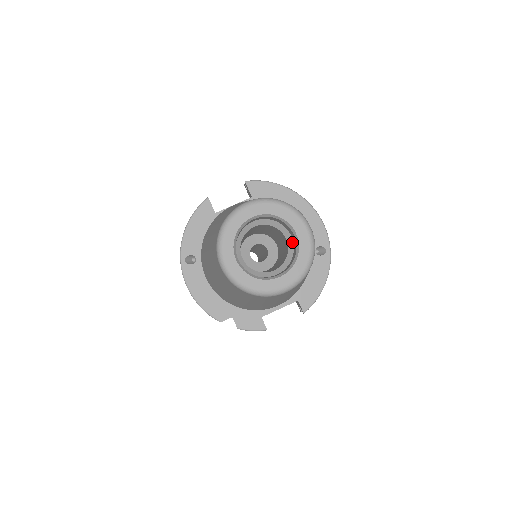
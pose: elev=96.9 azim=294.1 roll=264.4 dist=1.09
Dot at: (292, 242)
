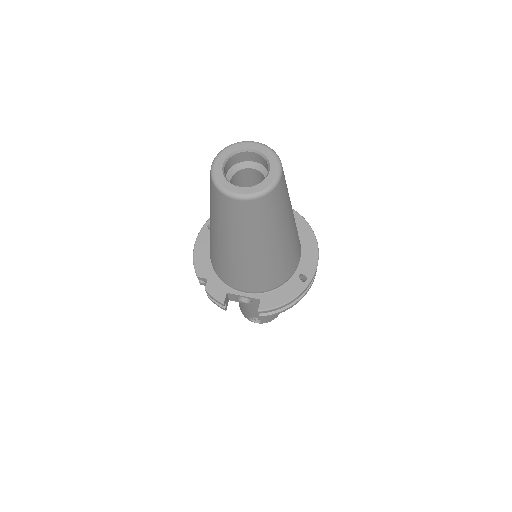
Dot at: occluded
